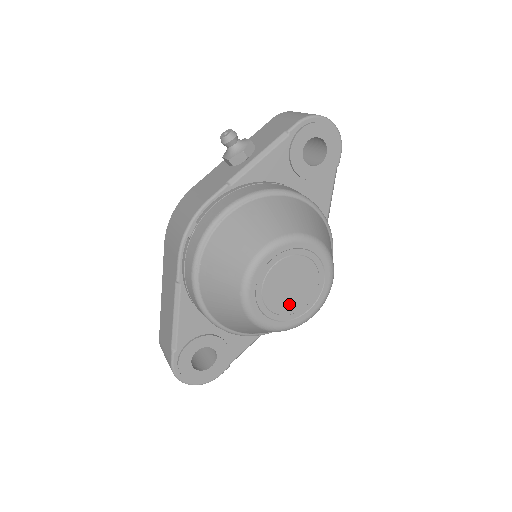
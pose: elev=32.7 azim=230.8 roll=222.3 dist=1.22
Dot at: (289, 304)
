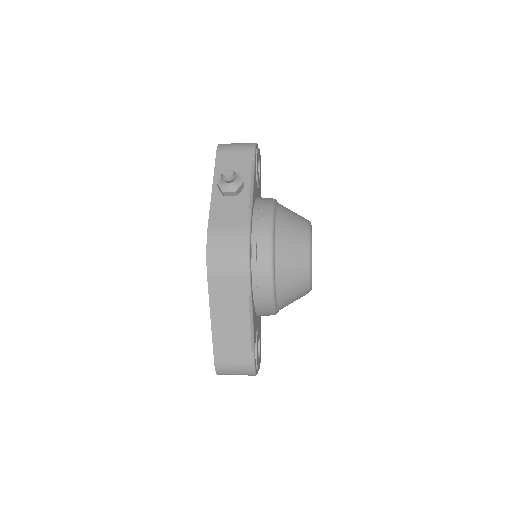
Dot at: occluded
